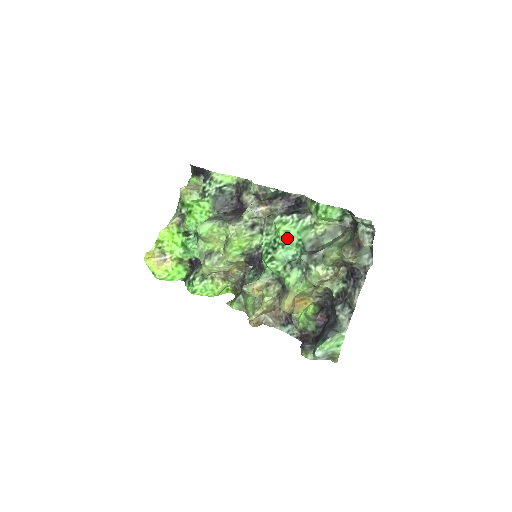
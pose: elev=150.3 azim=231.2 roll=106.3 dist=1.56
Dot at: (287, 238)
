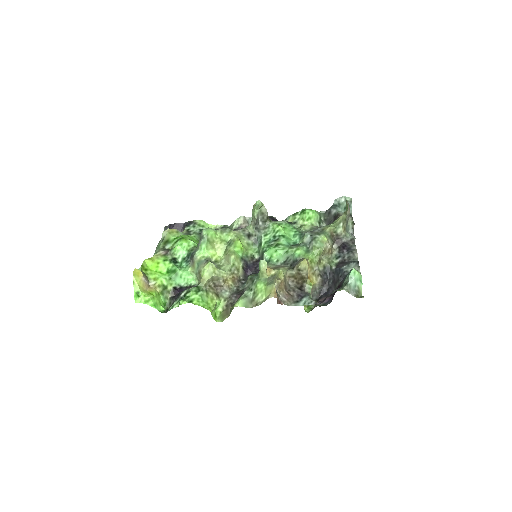
Dot at: (285, 232)
